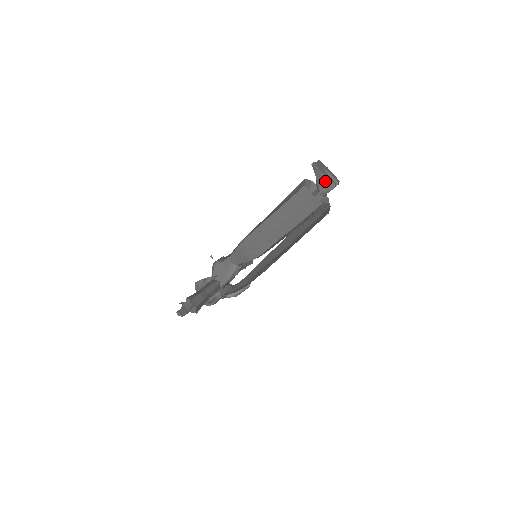
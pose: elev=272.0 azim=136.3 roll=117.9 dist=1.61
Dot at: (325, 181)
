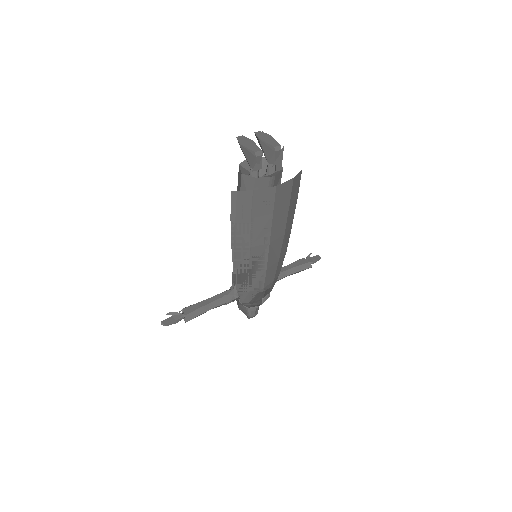
Dot at: (247, 152)
